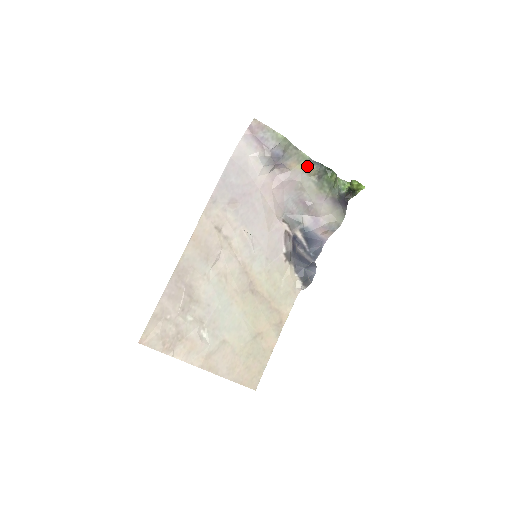
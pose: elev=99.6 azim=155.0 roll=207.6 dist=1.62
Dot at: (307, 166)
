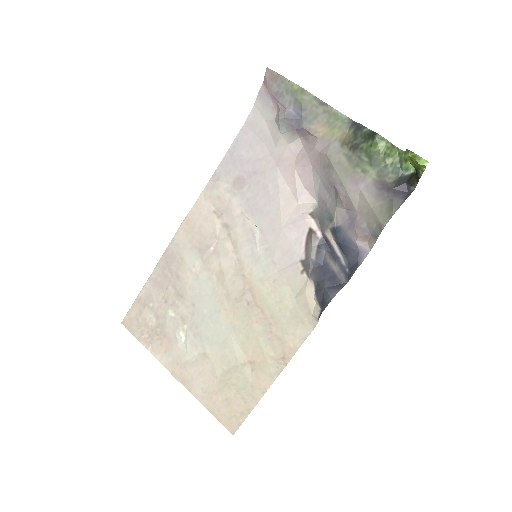
Dot at: (342, 130)
